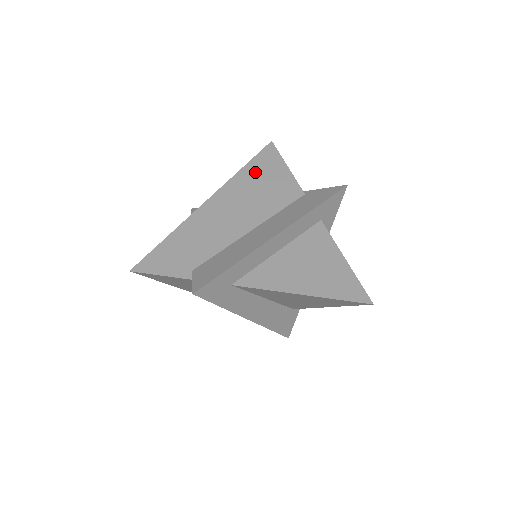
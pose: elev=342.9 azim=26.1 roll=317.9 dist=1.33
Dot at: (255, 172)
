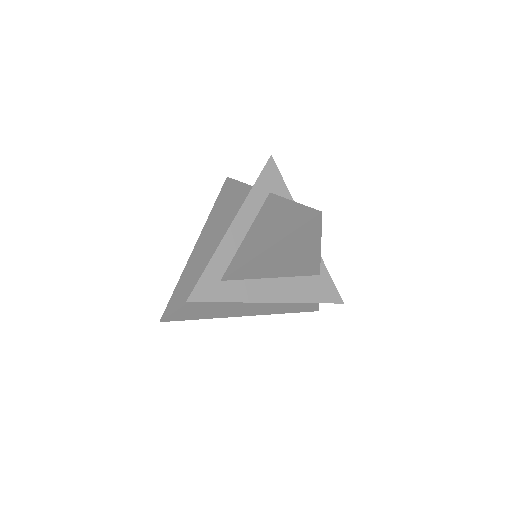
Dot at: (221, 203)
